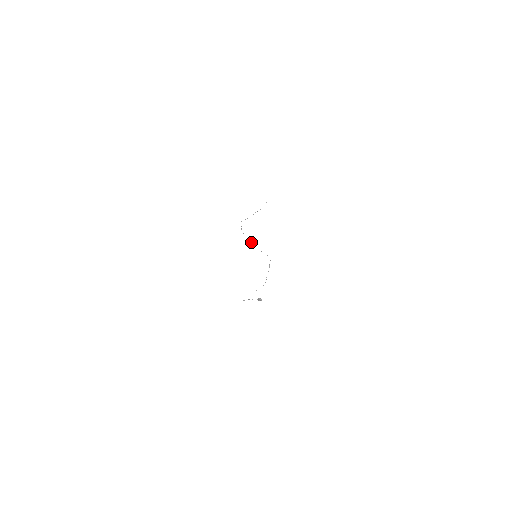
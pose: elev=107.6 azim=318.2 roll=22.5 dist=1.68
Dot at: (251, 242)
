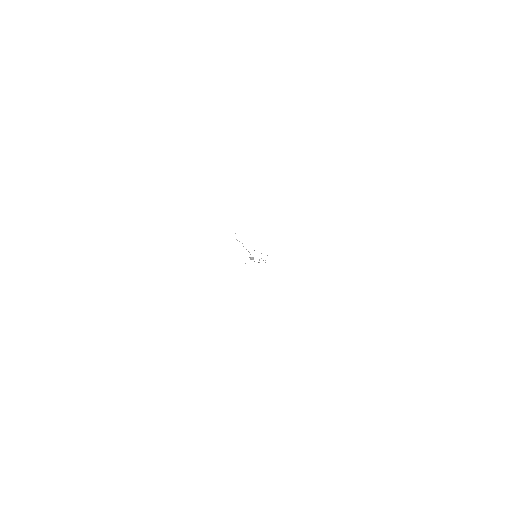
Dot at: (254, 250)
